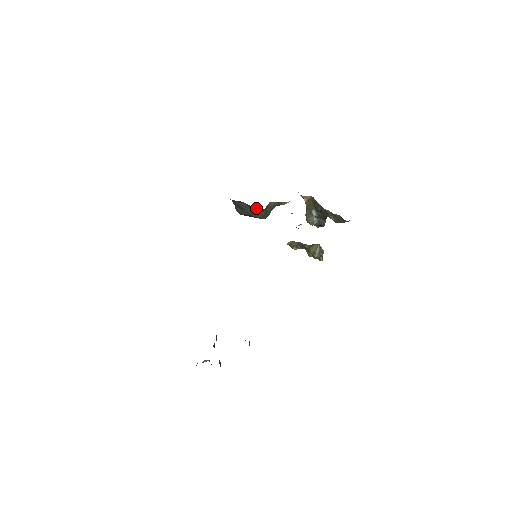
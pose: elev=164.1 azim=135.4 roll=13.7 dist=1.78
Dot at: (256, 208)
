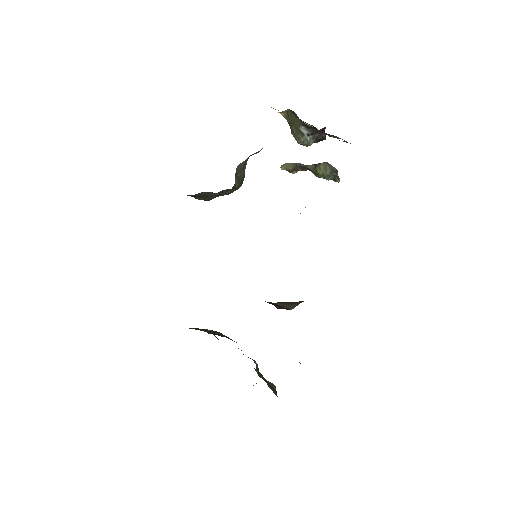
Dot at: (223, 190)
